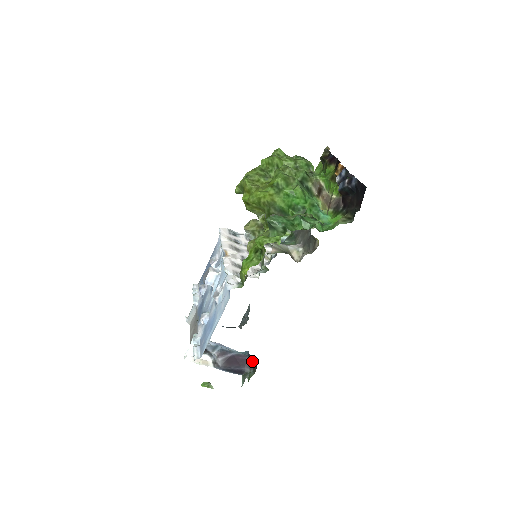
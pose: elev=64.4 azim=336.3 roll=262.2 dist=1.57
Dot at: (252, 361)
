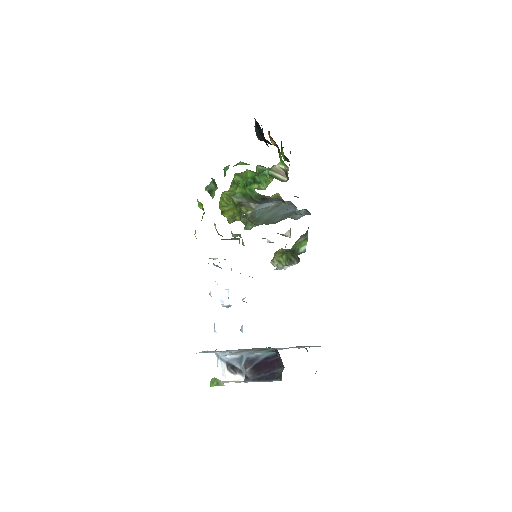
Dot at: (272, 350)
